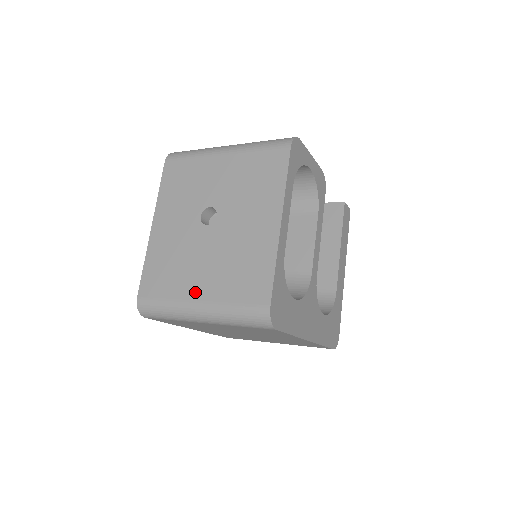
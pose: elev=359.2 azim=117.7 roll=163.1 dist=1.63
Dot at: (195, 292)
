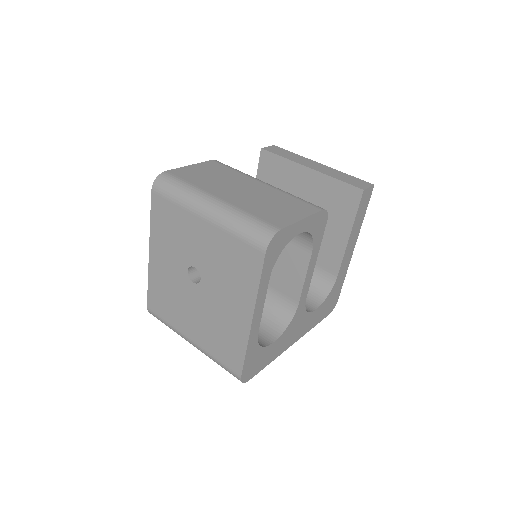
Dot at: (188, 332)
